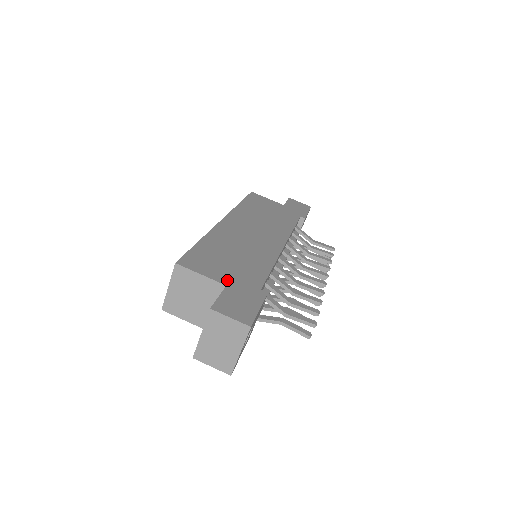
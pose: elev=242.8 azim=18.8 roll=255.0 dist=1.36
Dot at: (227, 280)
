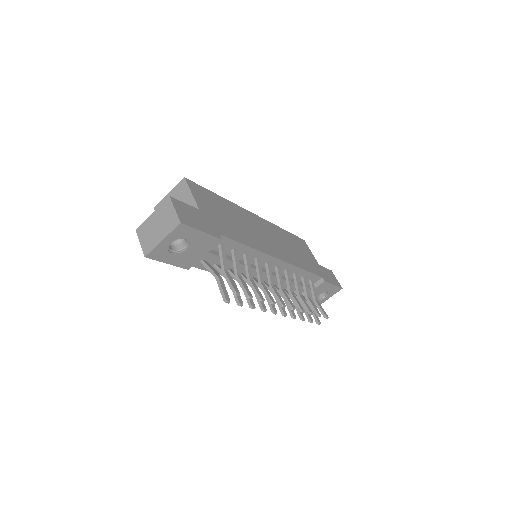
Dot at: (204, 211)
